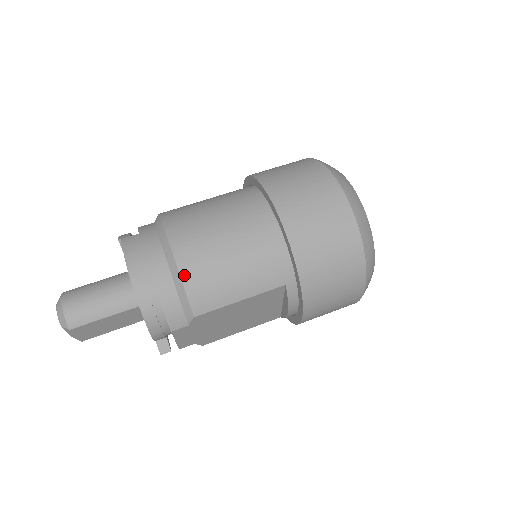
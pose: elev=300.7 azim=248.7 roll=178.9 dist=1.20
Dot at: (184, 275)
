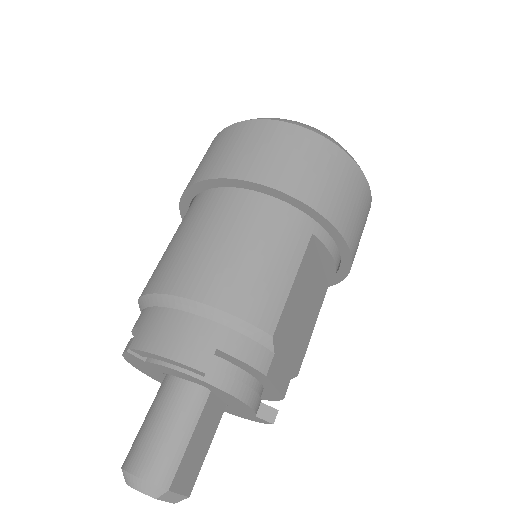
Dot at: (224, 306)
